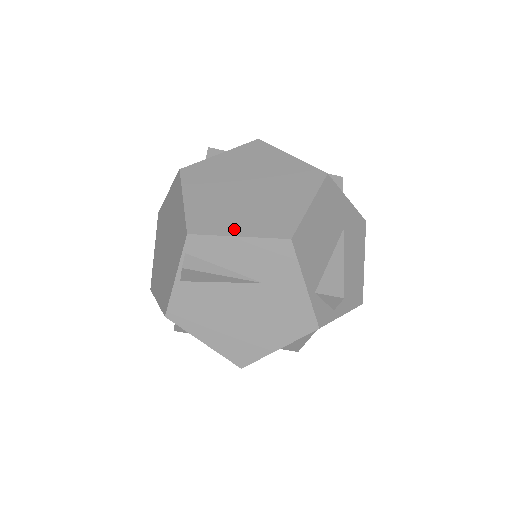
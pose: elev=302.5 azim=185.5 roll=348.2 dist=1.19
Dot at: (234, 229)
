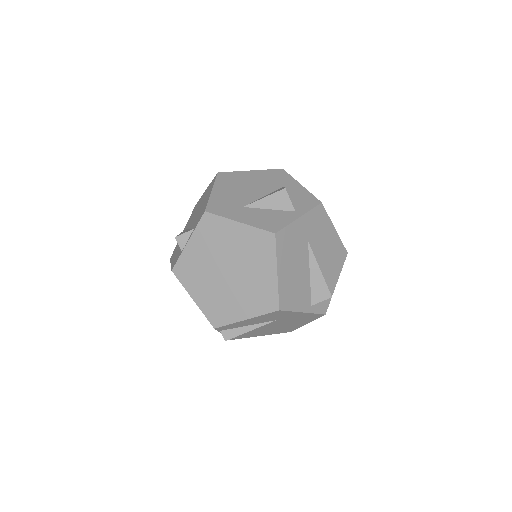
Dot at: (240, 315)
